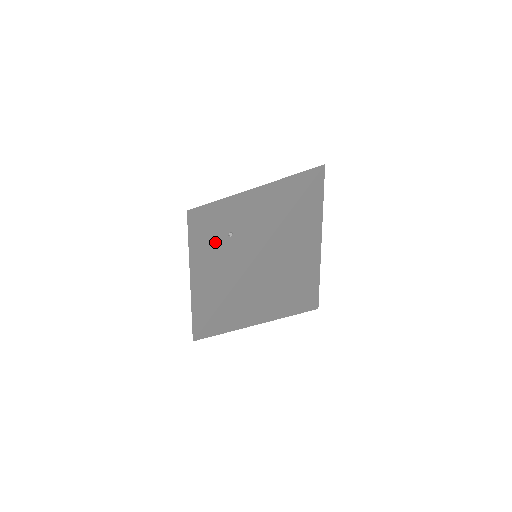
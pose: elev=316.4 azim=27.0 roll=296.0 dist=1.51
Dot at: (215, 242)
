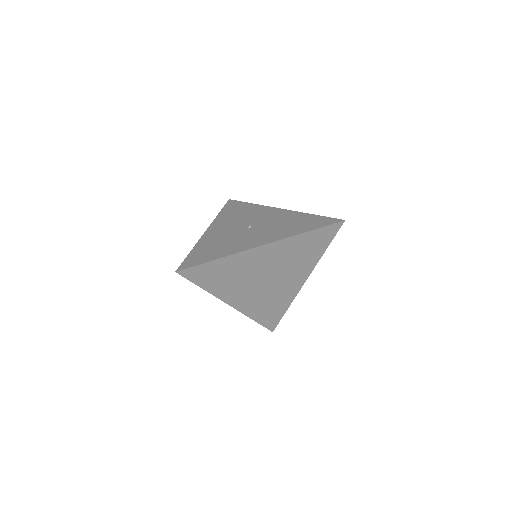
Dot at: (235, 226)
